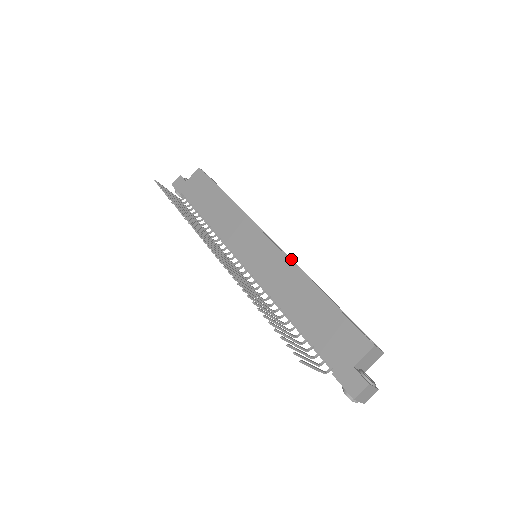
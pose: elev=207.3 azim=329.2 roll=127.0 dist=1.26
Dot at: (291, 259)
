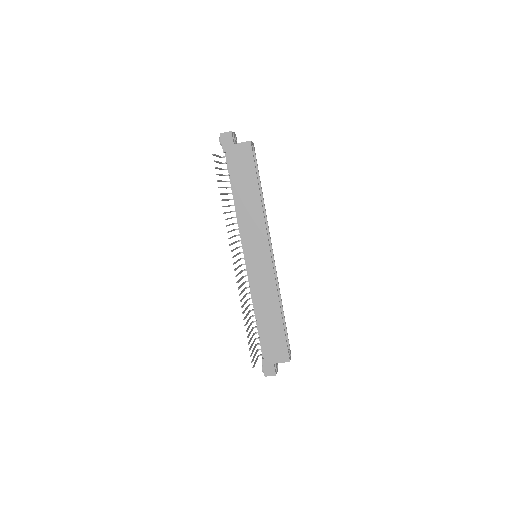
Dot at: occluded
